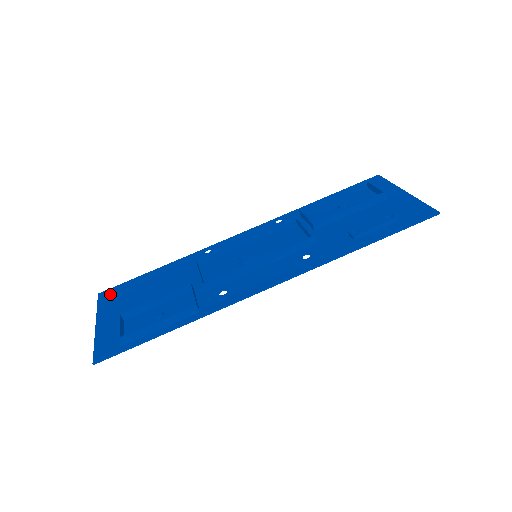
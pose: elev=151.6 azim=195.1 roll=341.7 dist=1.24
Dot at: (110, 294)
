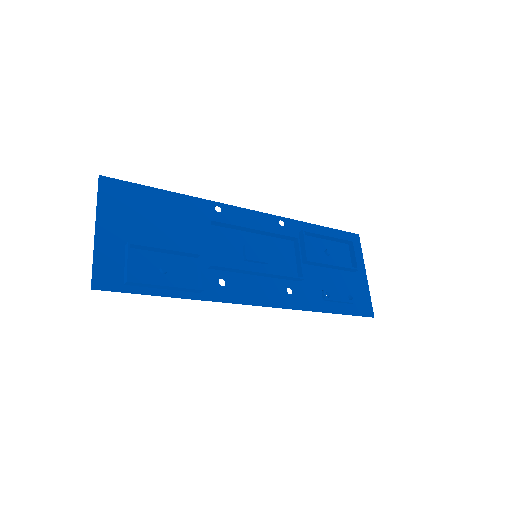
Dot at: (114, 189)
